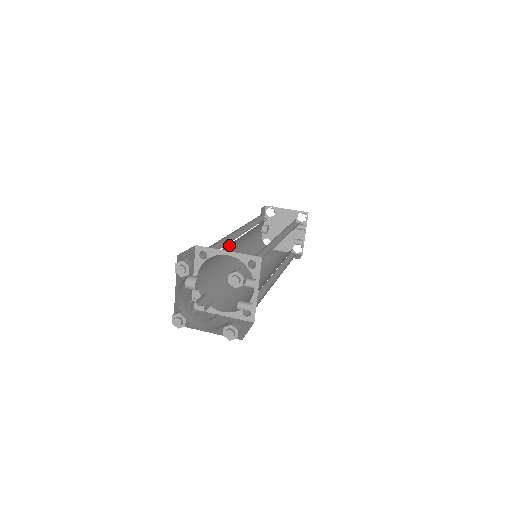
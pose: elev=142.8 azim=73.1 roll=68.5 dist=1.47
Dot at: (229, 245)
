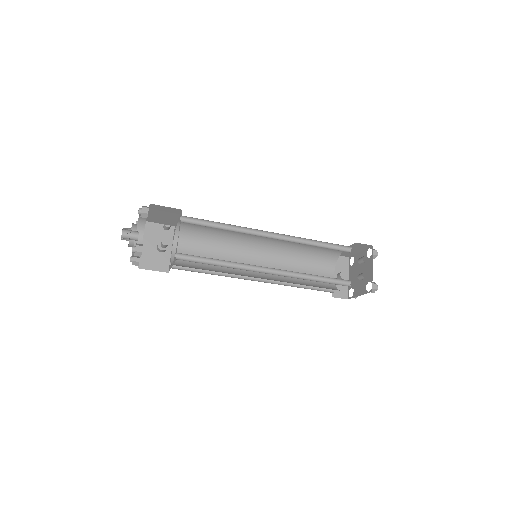
Dot at: (231, 246)
